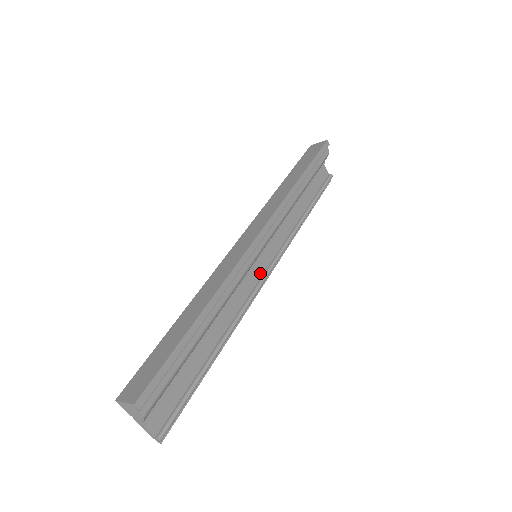
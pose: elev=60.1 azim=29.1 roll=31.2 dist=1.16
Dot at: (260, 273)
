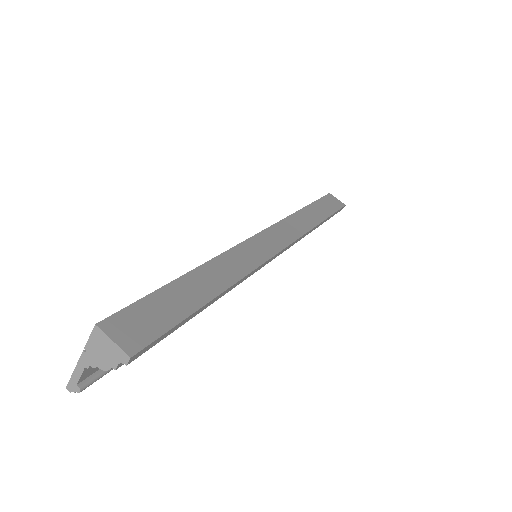
Dot at: occluded
